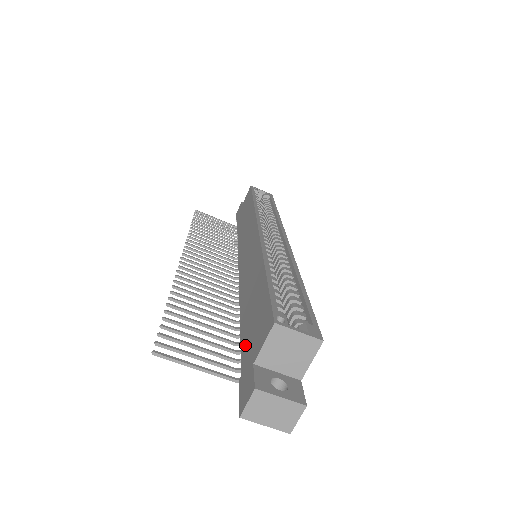
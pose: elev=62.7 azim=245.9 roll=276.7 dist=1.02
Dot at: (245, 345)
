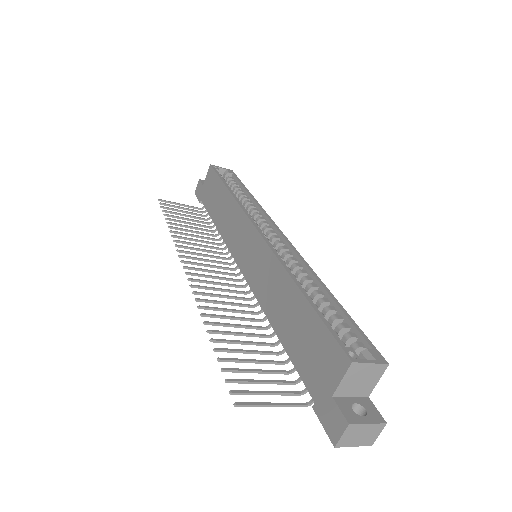
Dot at: (305, 371)
